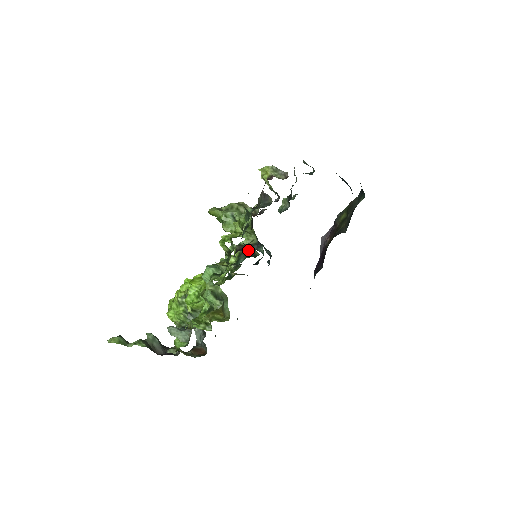
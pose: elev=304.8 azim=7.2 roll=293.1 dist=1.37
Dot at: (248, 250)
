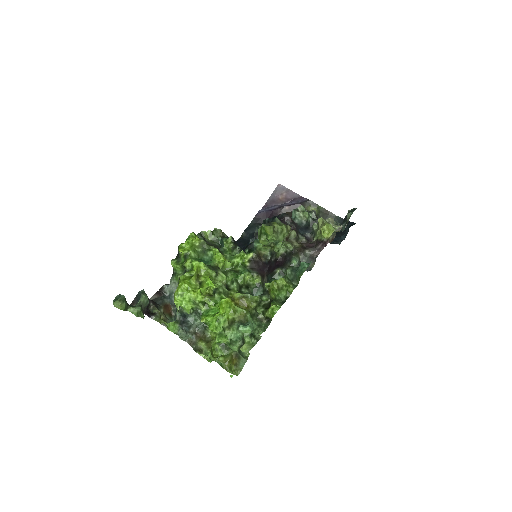
Dot at: (264, 276)
